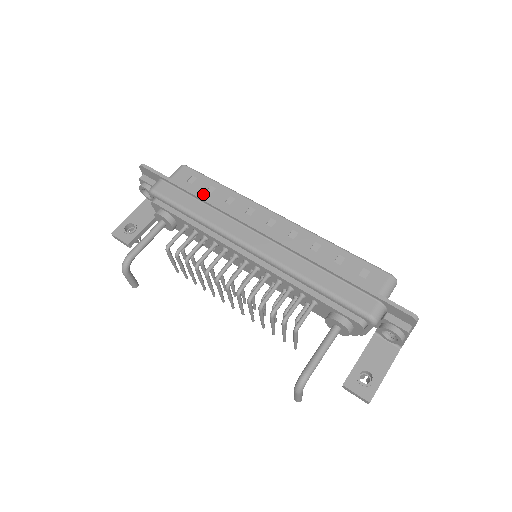
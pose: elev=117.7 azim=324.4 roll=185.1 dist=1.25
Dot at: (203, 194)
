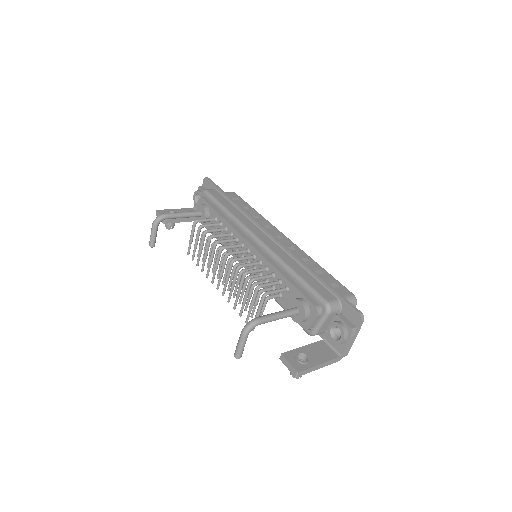
Dot at: occluded
